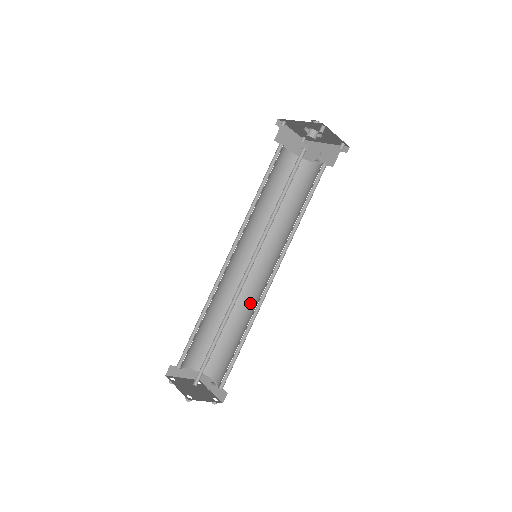
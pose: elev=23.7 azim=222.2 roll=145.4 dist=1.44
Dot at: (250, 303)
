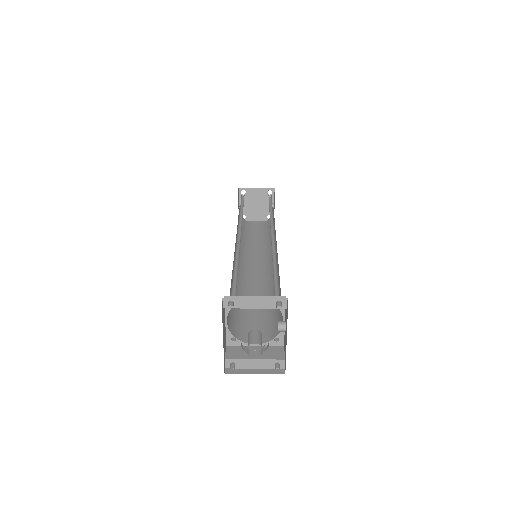
Dot at: occluded
